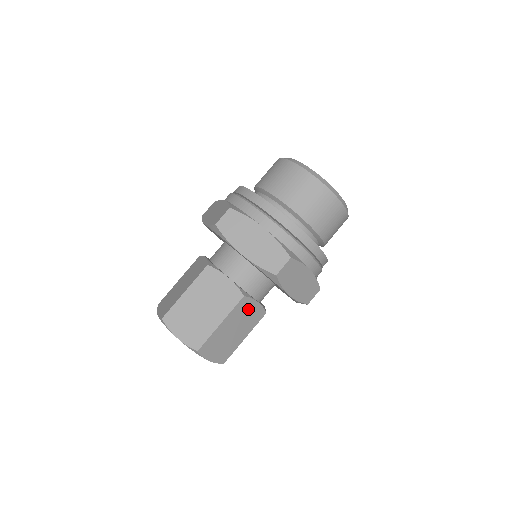
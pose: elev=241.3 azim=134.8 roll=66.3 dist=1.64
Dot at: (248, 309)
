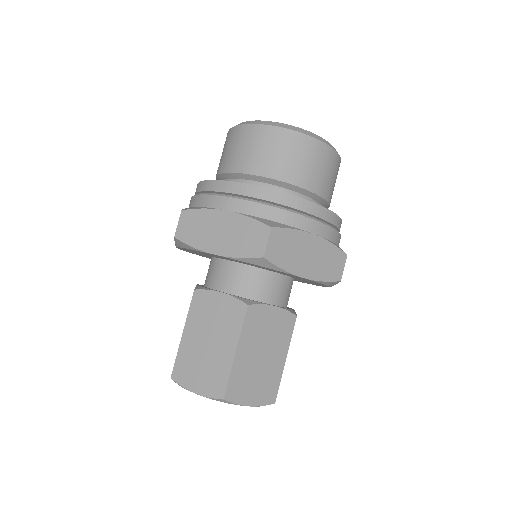
Dot at: (265, 320)
